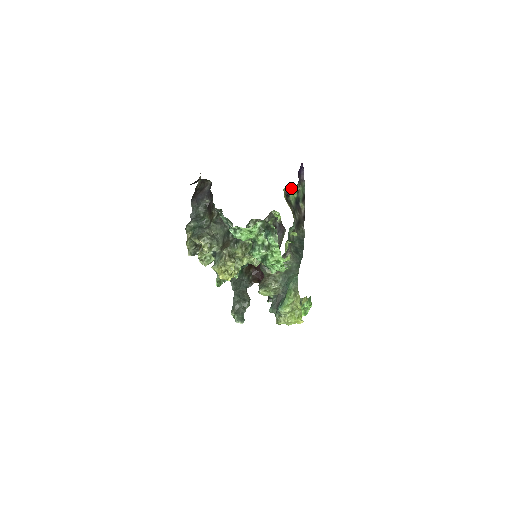
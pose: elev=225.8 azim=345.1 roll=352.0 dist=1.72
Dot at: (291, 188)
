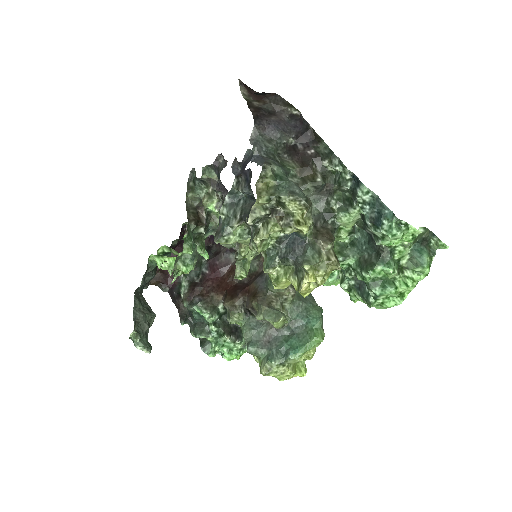
Dot at: occluded
